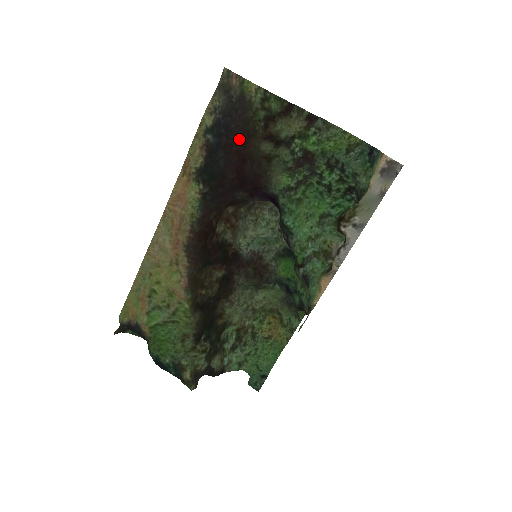
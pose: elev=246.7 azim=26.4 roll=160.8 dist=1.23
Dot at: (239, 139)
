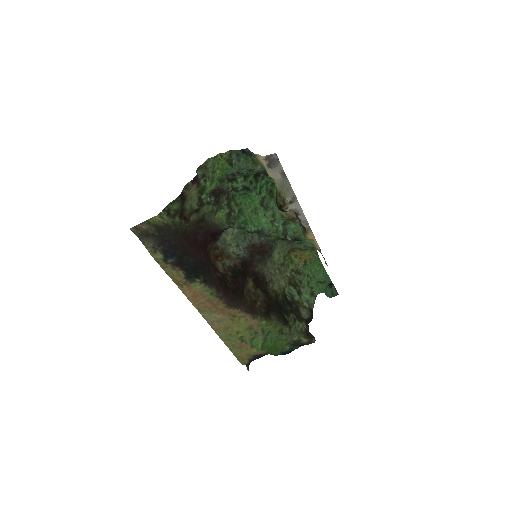
Dot at: (183, 242)
